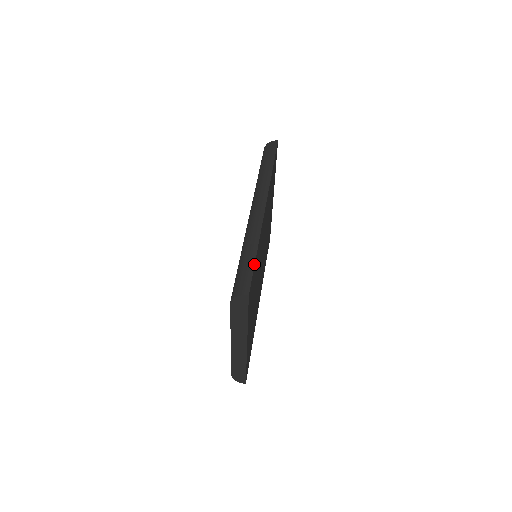
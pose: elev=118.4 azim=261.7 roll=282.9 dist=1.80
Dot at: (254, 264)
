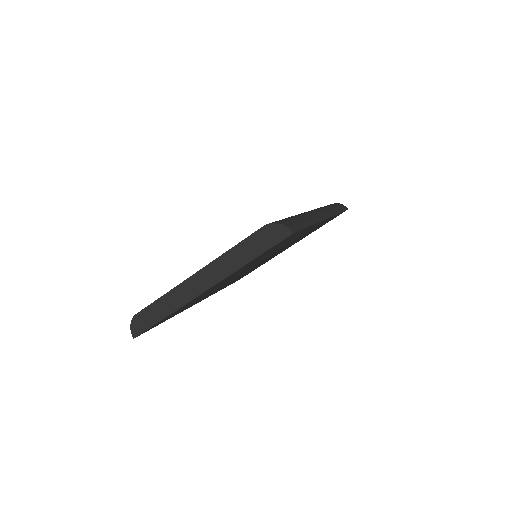
Dot at: (306, 227)
